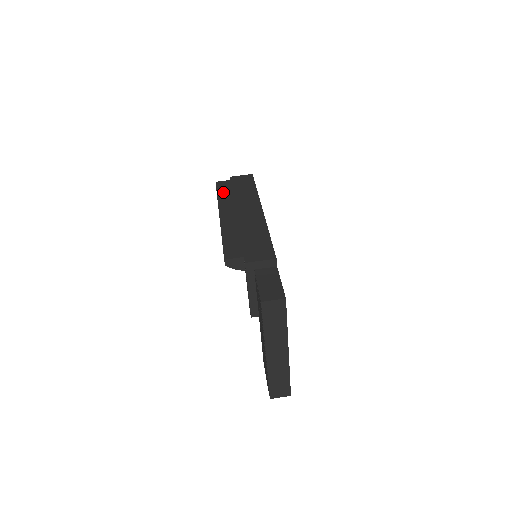
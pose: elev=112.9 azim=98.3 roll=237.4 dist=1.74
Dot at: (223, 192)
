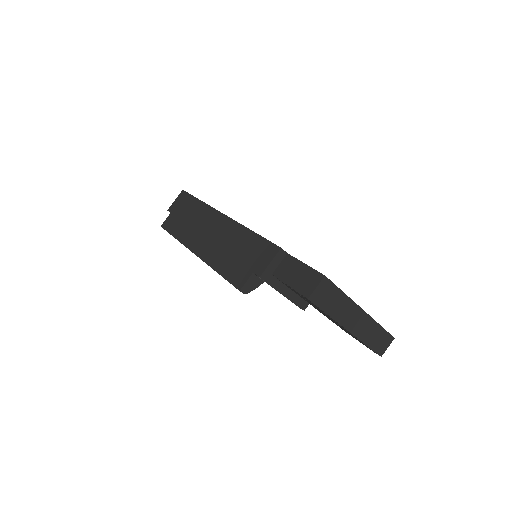
Dot at: (176, 230)
